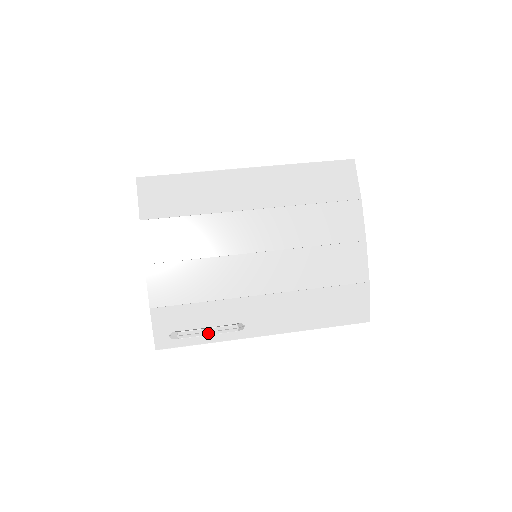
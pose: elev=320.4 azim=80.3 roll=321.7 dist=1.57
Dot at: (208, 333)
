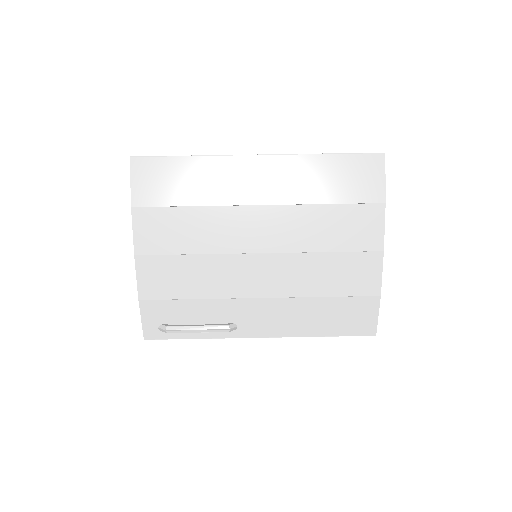
Dot at: (198, 331)
